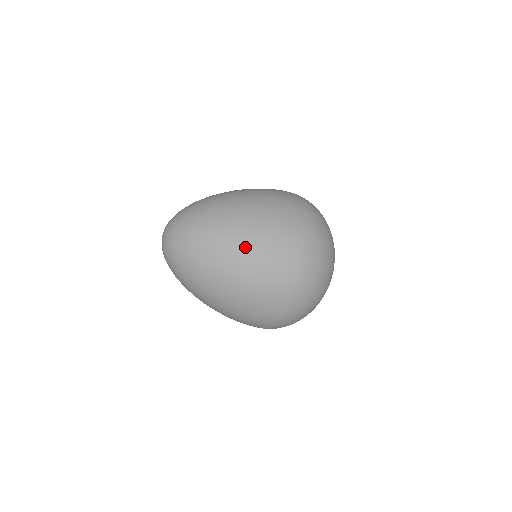
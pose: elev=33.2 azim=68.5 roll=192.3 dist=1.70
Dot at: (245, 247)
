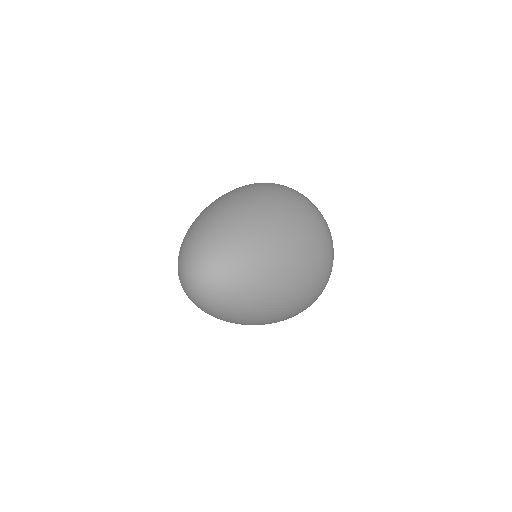
Dot at: (297, 268)
